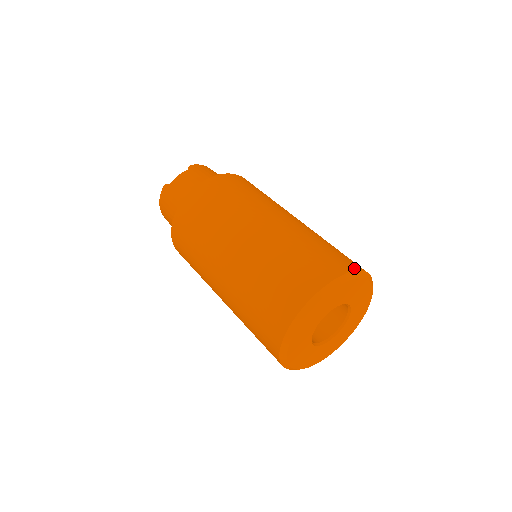
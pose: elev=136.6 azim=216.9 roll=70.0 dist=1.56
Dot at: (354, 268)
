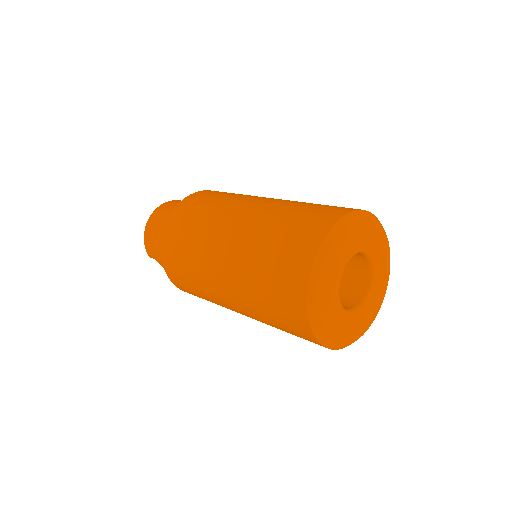
Dot at: occluded
